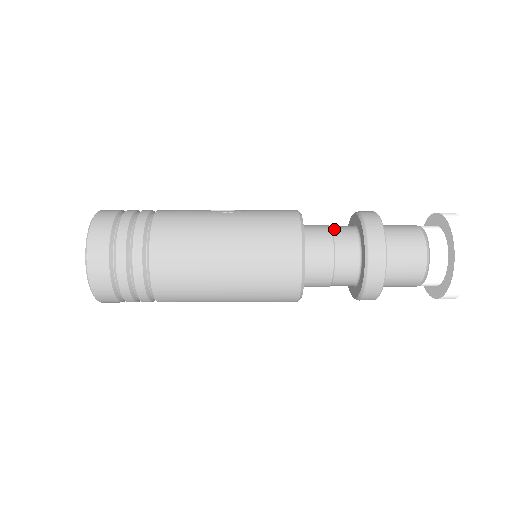
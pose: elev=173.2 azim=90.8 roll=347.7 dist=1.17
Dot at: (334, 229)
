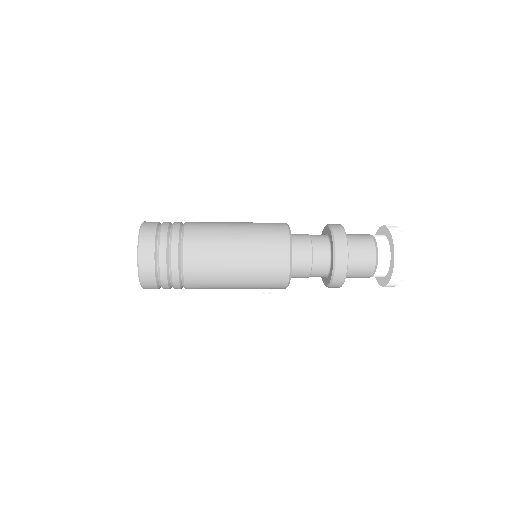
Dot at: occluded
